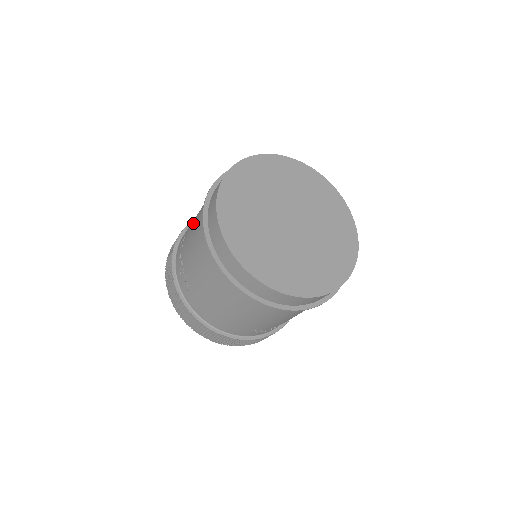
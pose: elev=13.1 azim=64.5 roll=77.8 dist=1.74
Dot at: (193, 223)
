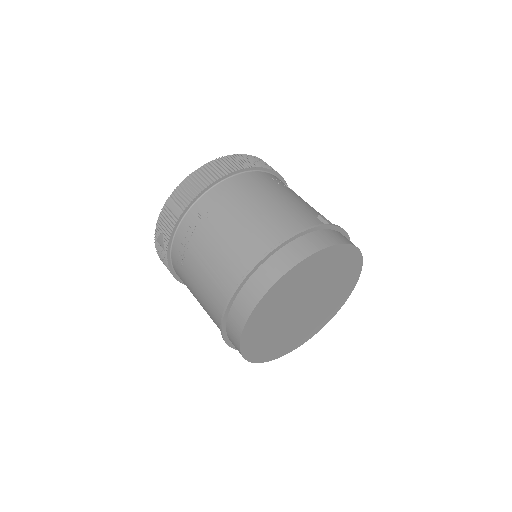
Dot at: (216, 248)
